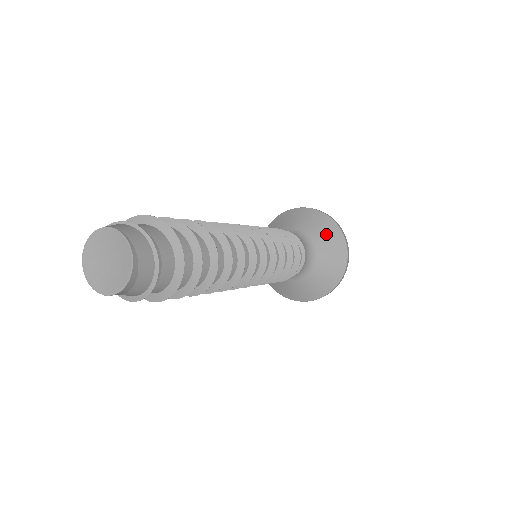
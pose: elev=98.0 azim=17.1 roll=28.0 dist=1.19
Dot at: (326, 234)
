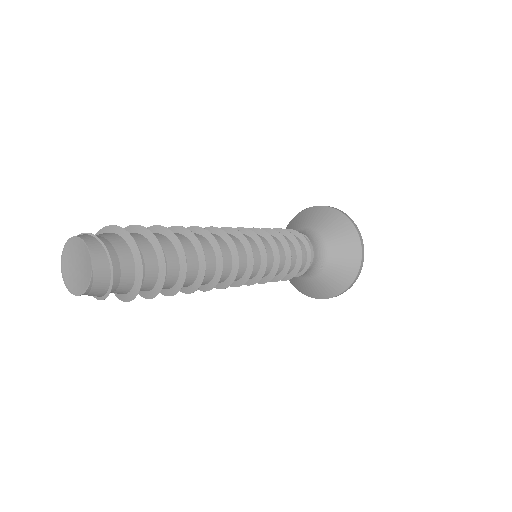
Dot at: (338, 276)
